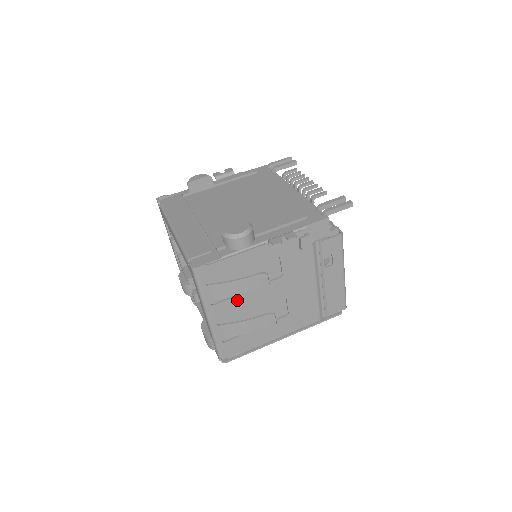
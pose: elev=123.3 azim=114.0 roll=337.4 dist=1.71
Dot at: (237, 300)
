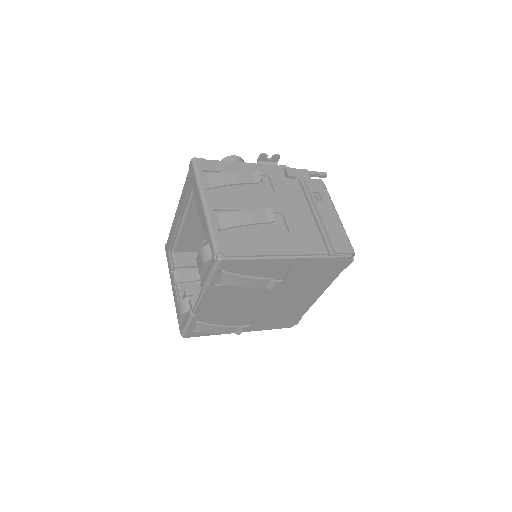
Dot at: (233, 197)
